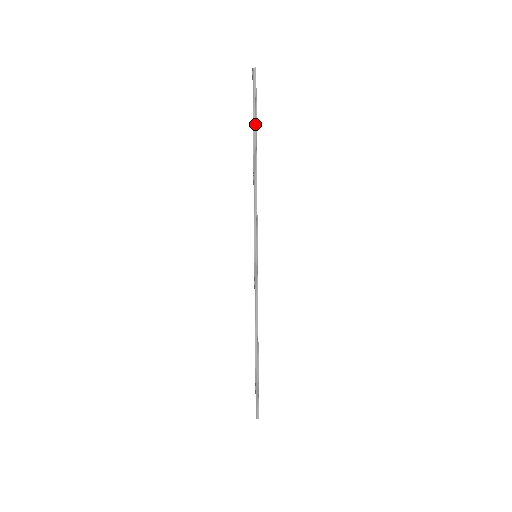
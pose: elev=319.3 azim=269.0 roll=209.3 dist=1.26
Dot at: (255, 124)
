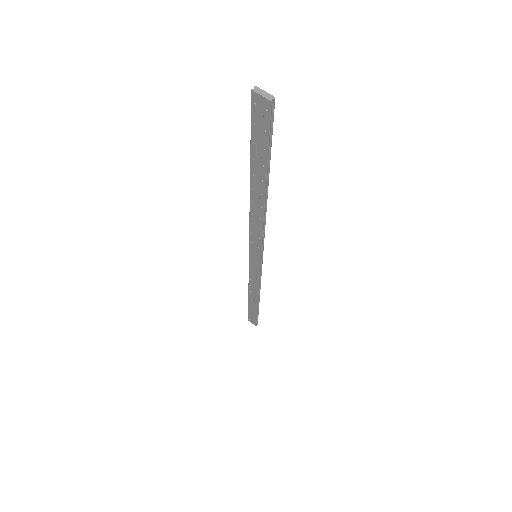
Dot at: (269, 164)
